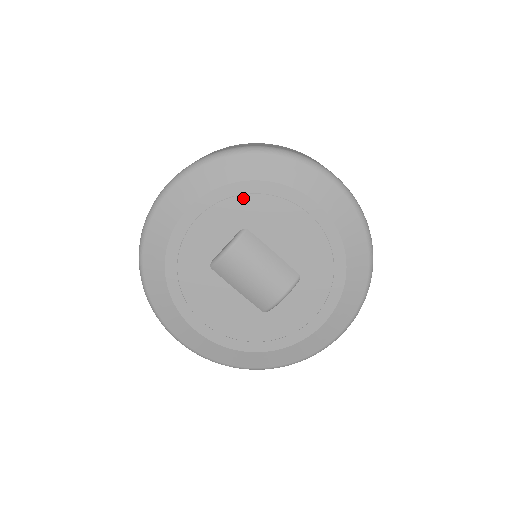
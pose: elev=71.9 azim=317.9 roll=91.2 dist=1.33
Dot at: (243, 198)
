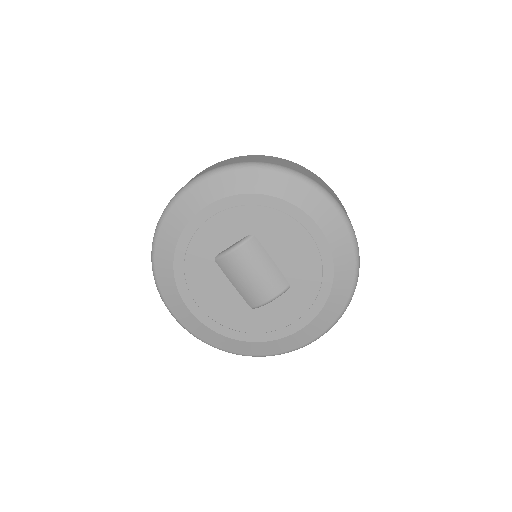
Dot at: (257, 208)
